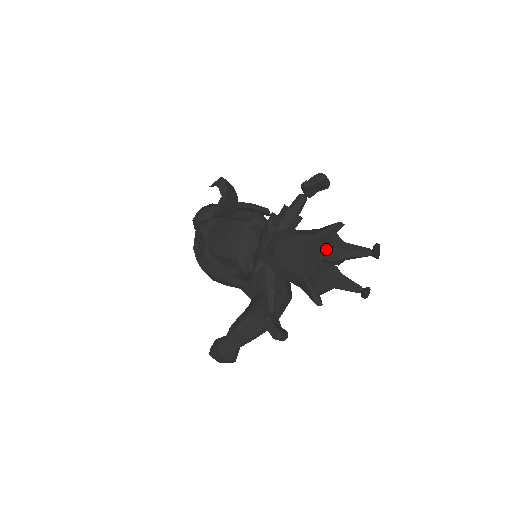
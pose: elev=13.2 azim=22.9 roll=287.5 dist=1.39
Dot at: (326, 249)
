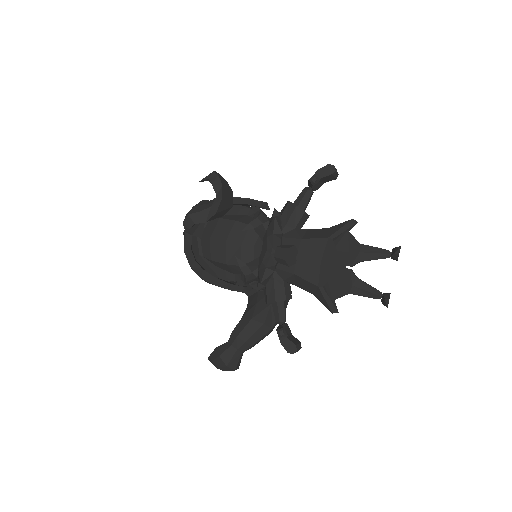
Dot at: (342, 254)
